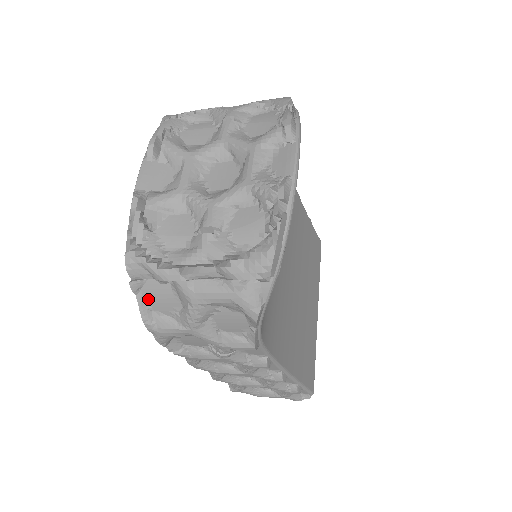
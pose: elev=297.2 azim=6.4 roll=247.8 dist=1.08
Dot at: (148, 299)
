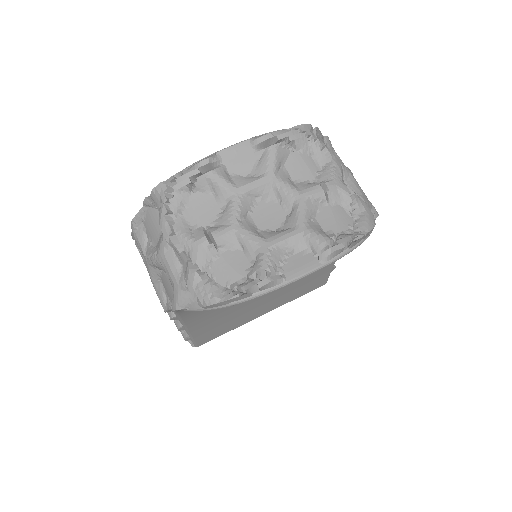
Dot at: (147, 216)
